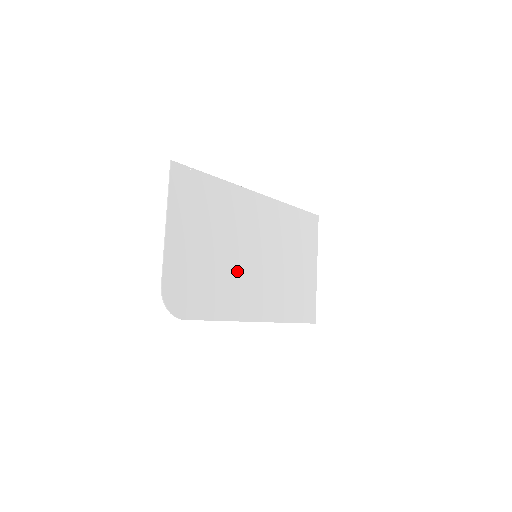
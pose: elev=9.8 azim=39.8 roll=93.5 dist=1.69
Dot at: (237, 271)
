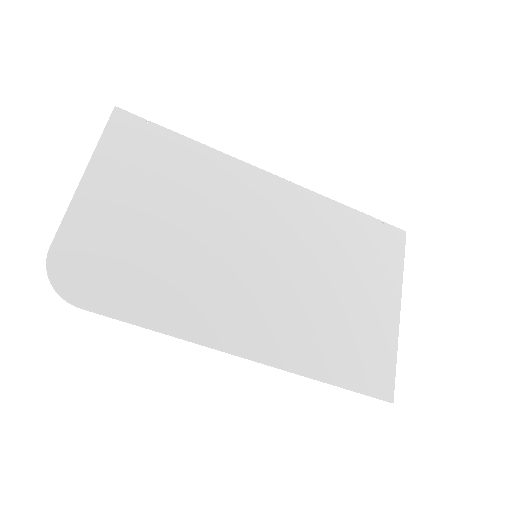
Dot at: (210, 267)
